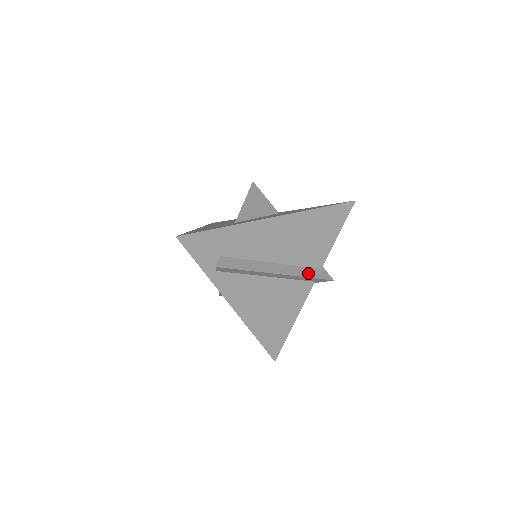
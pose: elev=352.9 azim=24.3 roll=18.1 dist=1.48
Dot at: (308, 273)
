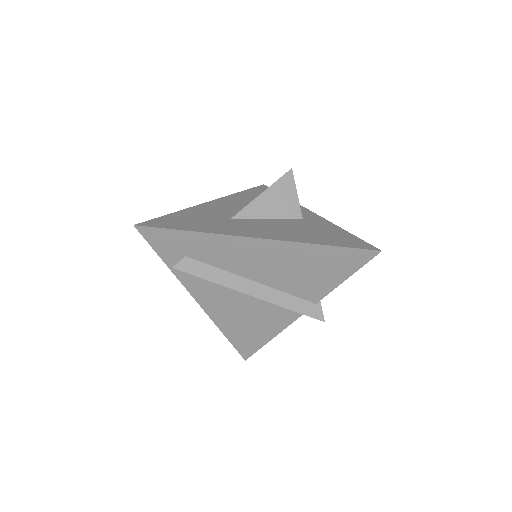
Dot at: (293, 304)
